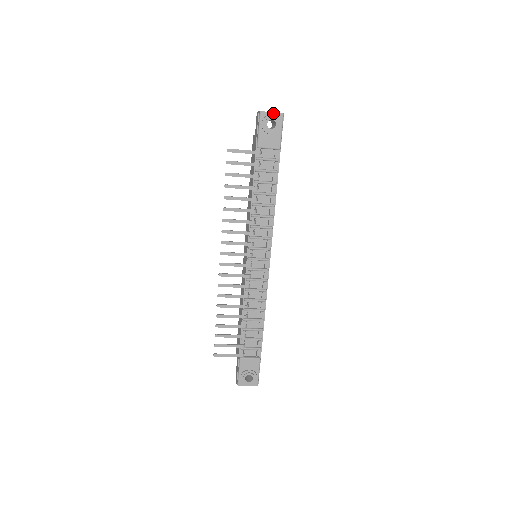
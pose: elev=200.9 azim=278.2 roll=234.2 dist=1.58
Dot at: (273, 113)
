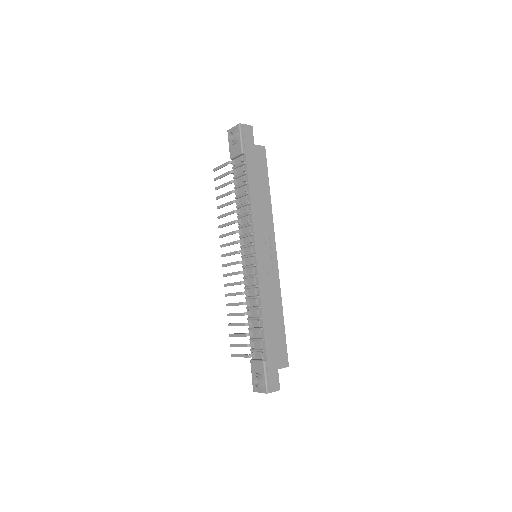
Dot at: (234, 127)
